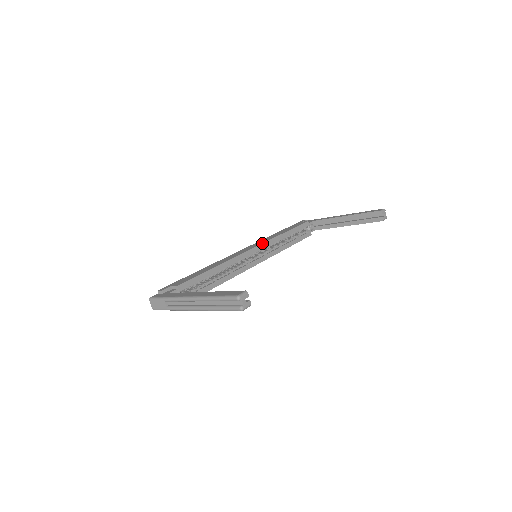
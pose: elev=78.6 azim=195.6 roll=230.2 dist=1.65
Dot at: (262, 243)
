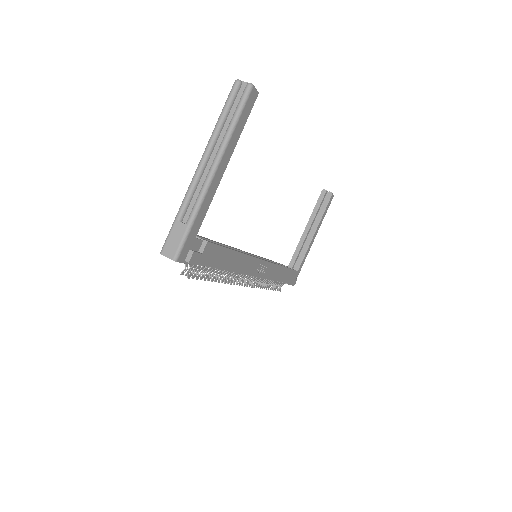
Dot at: occluded
